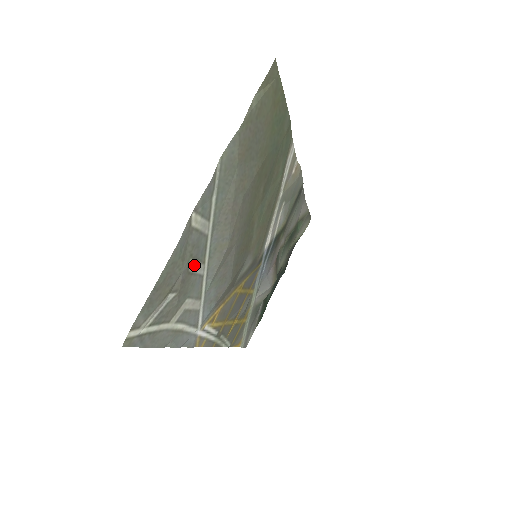
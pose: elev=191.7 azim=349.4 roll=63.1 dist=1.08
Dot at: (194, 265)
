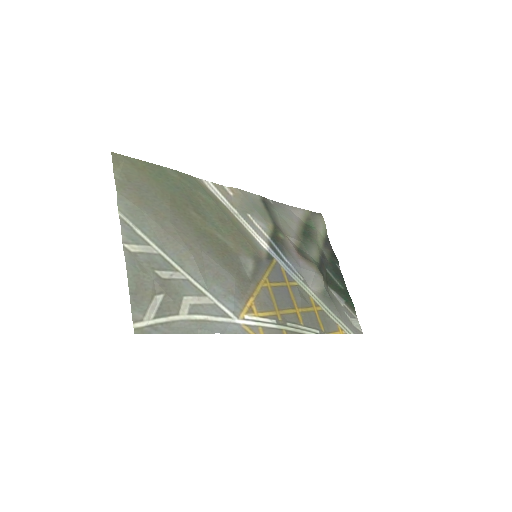
Dot at: (165, 274)
